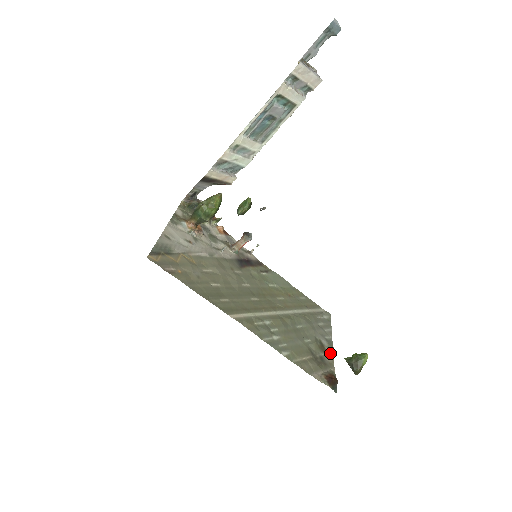
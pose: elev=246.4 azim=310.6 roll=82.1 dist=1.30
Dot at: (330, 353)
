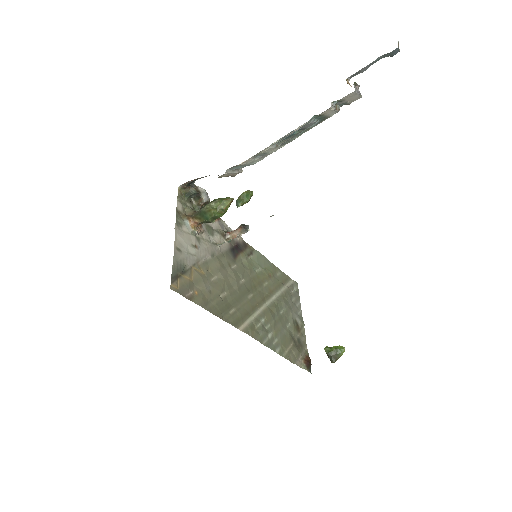
Dot at: (303, 331)
